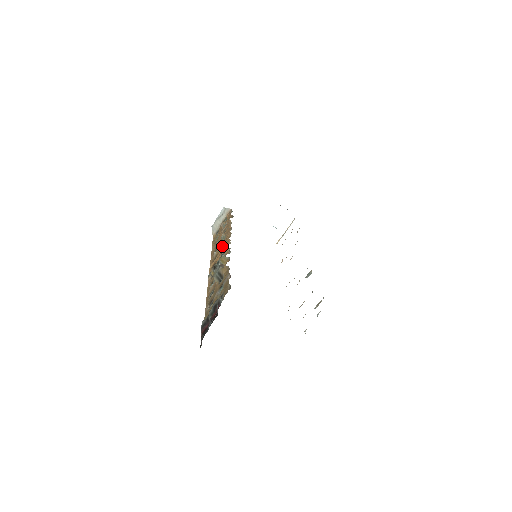
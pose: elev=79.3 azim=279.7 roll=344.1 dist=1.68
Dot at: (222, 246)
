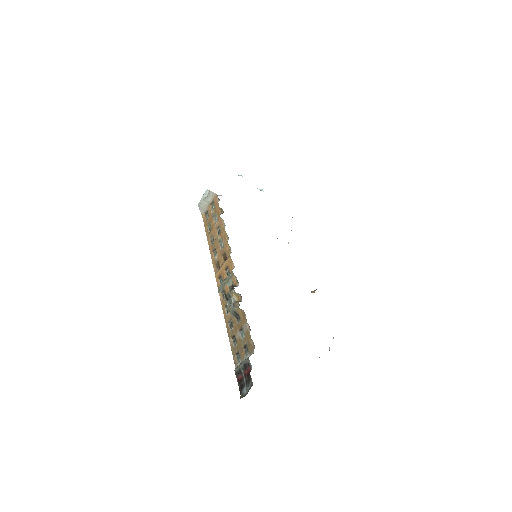
Dot at: (223, 256)
